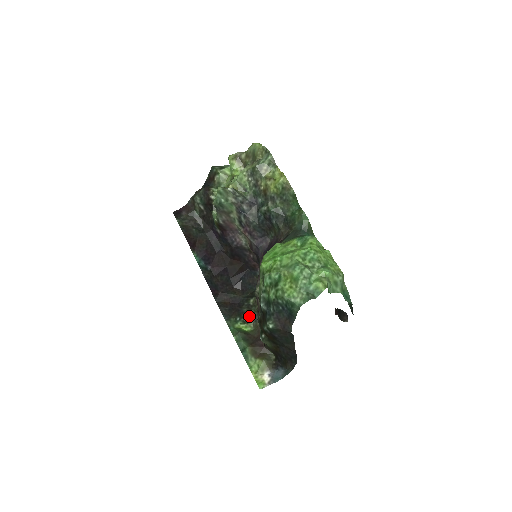
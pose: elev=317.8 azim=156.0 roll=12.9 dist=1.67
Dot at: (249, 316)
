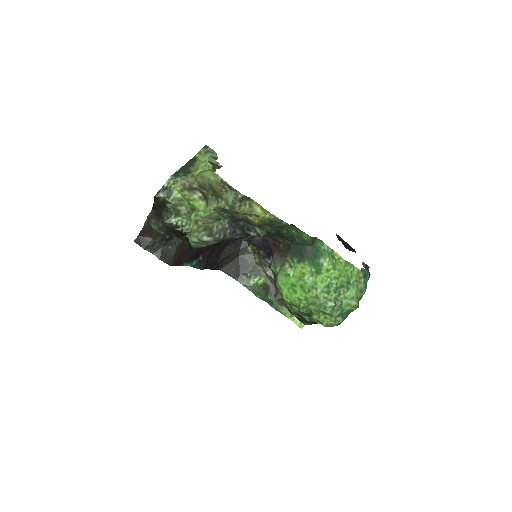
Dot at: (257, 267)
